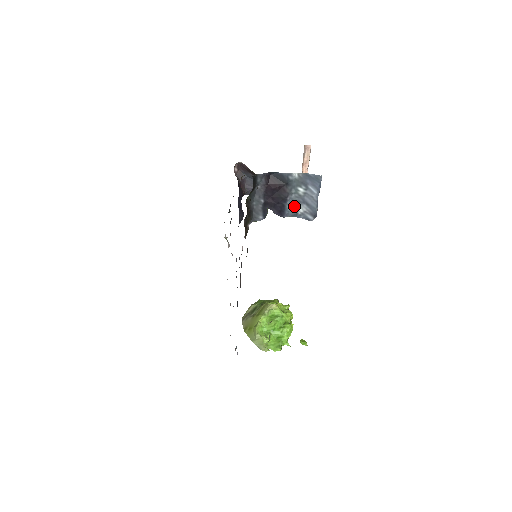
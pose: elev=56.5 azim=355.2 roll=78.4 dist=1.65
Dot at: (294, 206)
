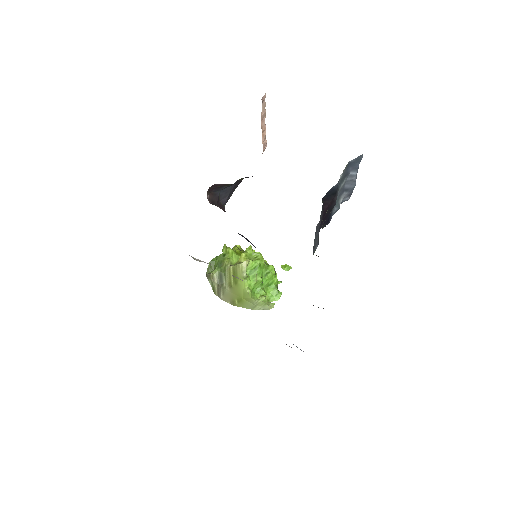
Dot at: (337, 204)
